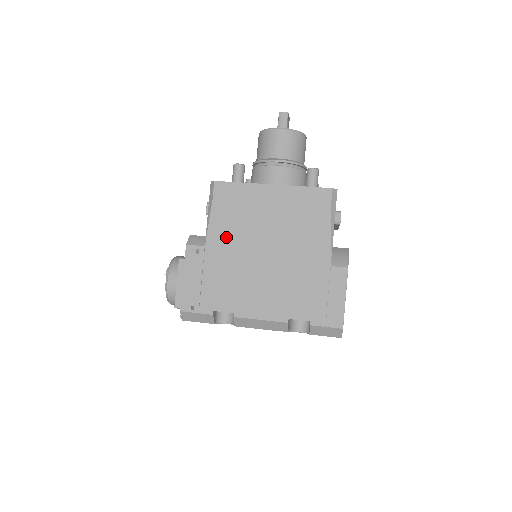
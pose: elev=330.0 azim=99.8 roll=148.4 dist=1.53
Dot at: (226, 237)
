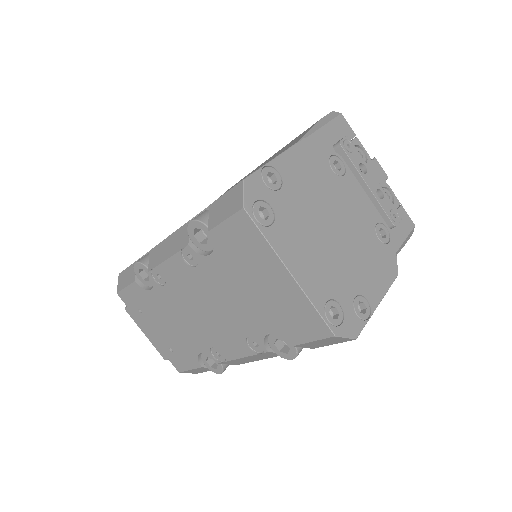
Dot at: occluded
